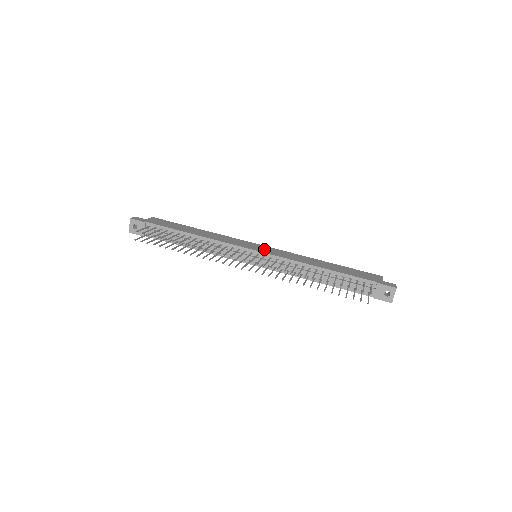
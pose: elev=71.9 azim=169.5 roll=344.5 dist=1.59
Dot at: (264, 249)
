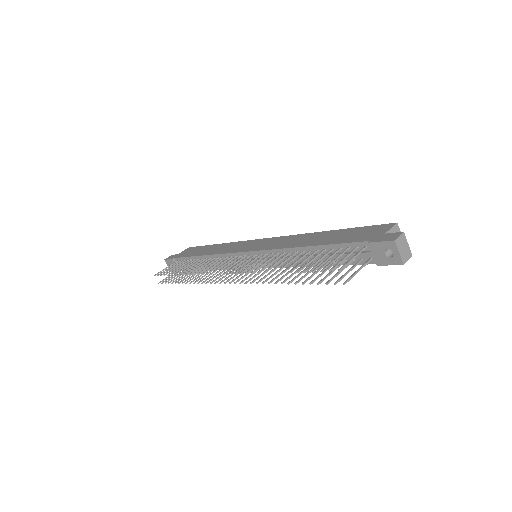
Dot at: (259, 245)
